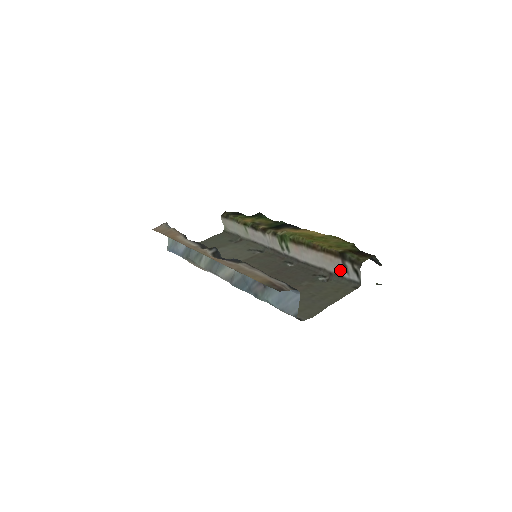
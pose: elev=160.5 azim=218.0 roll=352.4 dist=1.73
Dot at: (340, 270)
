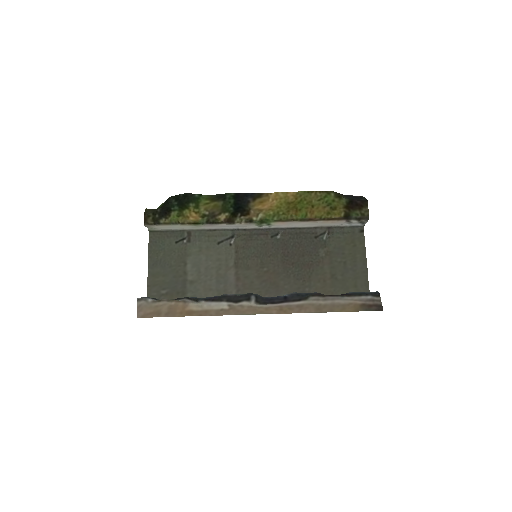
Dot at: (341, 224)
